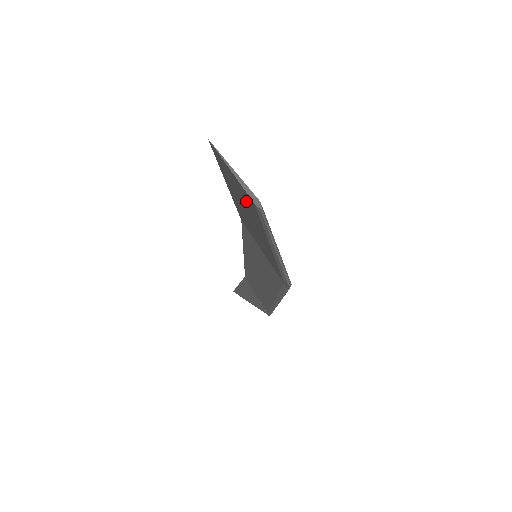
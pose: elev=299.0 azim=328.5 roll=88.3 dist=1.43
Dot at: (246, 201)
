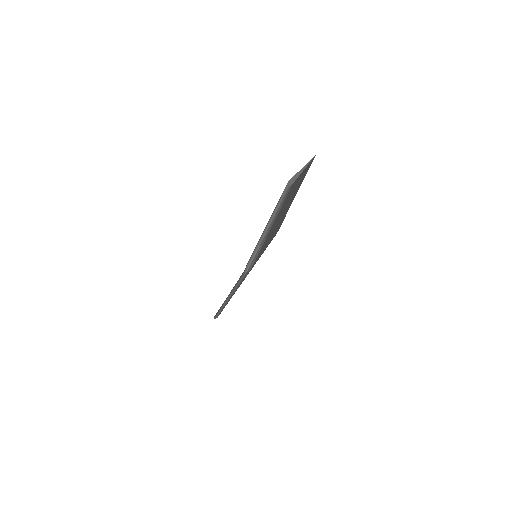
Dot at: occluded
